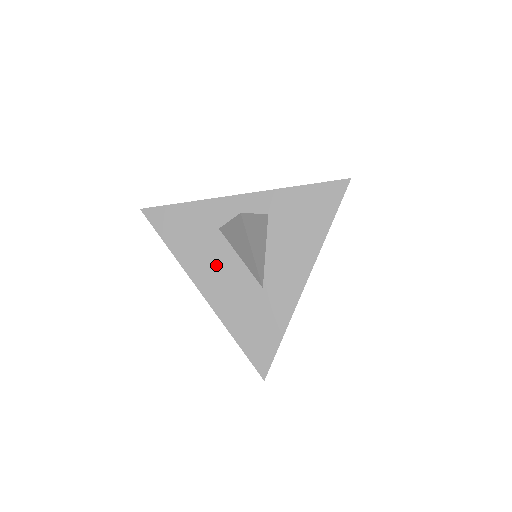
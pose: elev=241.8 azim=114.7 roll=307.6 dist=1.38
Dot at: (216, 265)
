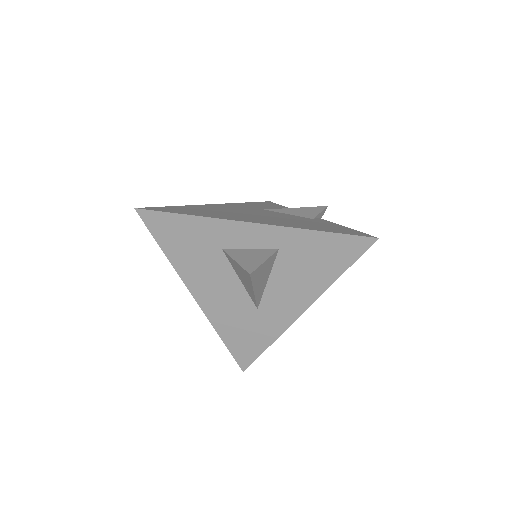
Dot at: (214, 280)
